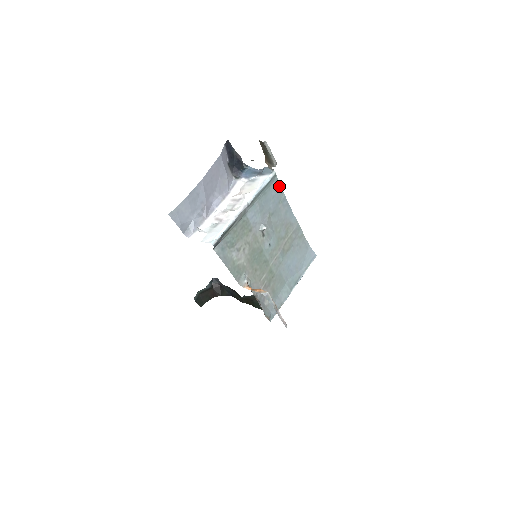
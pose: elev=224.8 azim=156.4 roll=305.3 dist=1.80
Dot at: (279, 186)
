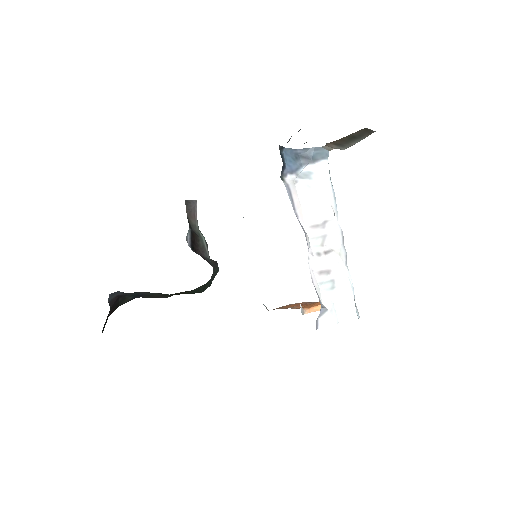
Dot at: occluded
